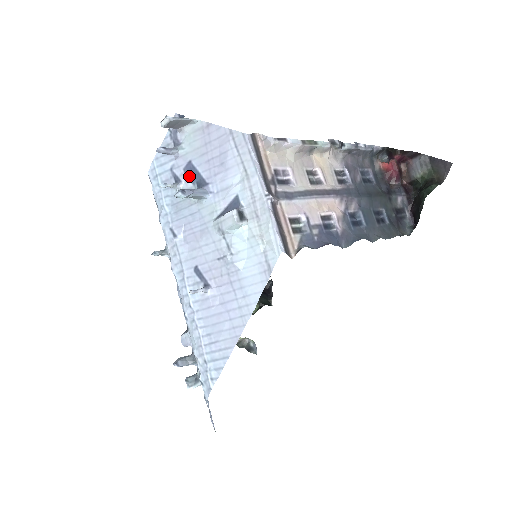
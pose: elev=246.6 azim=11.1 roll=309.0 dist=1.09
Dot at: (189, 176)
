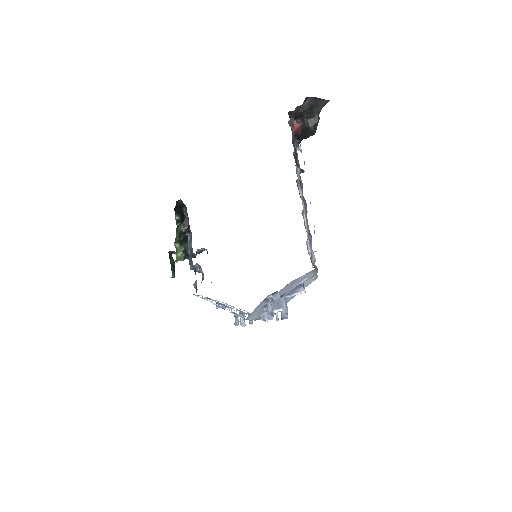
Dot at: occluded
